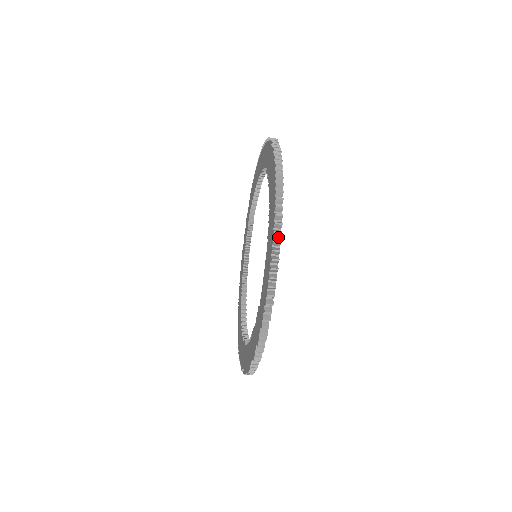
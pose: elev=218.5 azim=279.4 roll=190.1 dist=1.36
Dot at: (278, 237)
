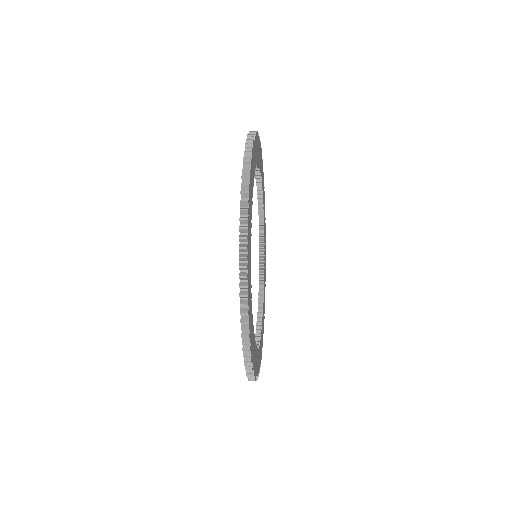
Dot at: (246, 198)
